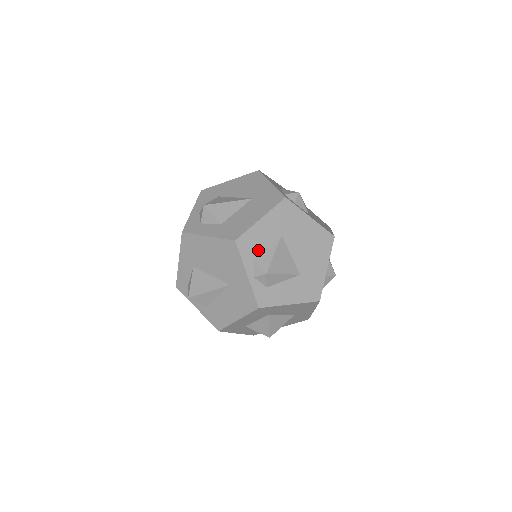
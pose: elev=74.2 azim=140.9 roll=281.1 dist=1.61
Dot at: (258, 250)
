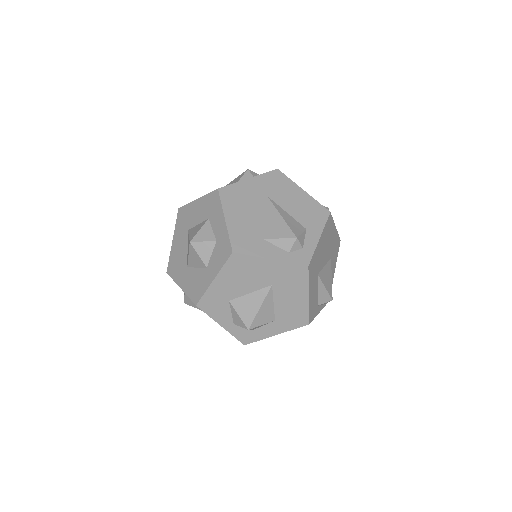
Dot at: (316, 301)
